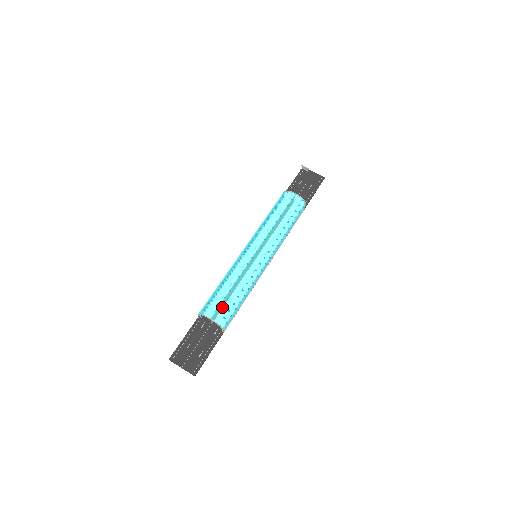
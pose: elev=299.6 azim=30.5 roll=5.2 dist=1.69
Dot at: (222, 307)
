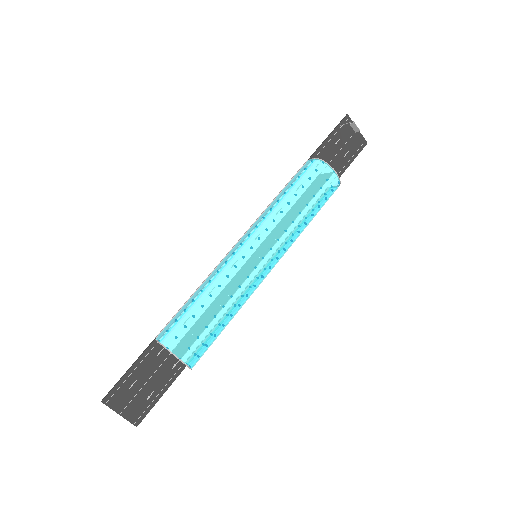
Dot at: (200, 343)
